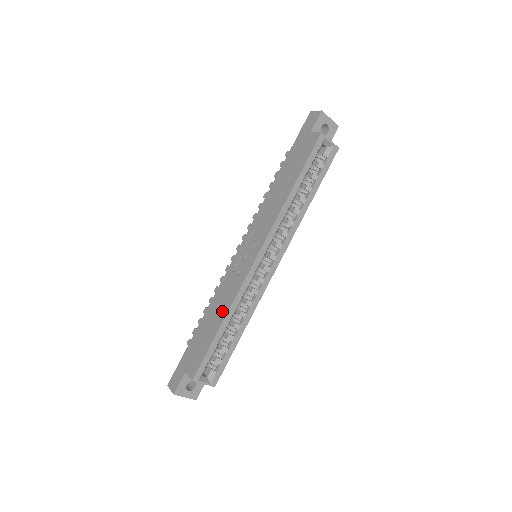
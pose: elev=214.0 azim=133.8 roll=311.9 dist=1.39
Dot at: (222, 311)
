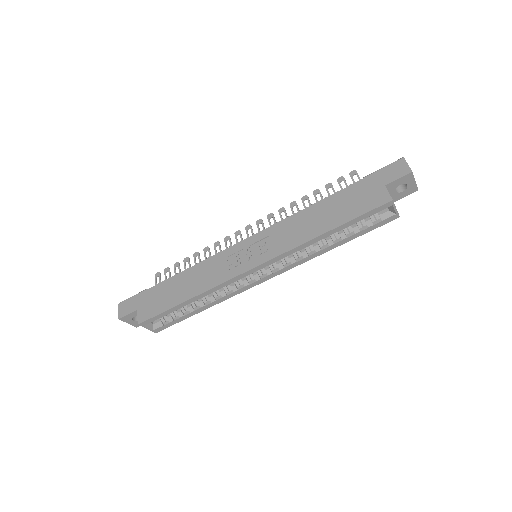
Dot at: (195, 288)
